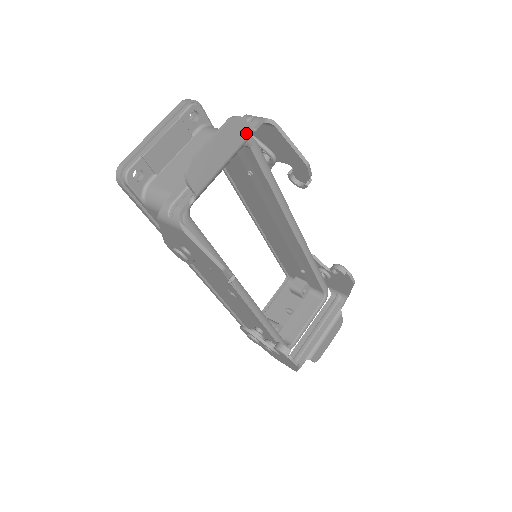
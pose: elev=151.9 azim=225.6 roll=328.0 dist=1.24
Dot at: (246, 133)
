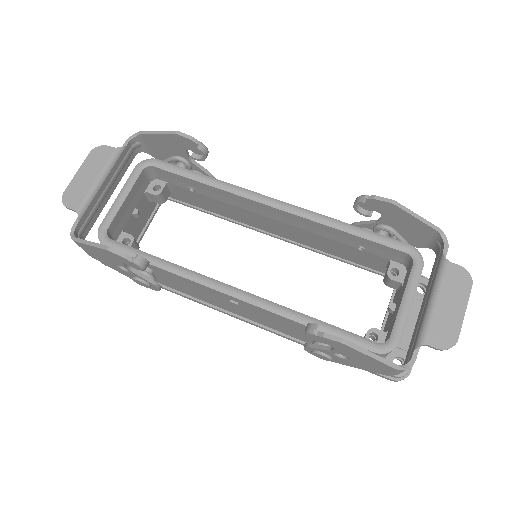
Dot at: (110, 152)
